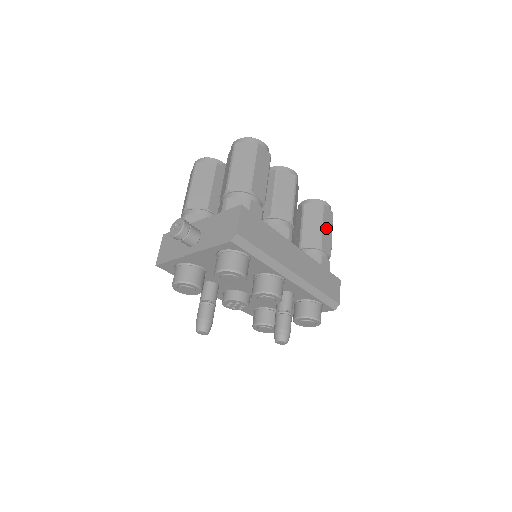
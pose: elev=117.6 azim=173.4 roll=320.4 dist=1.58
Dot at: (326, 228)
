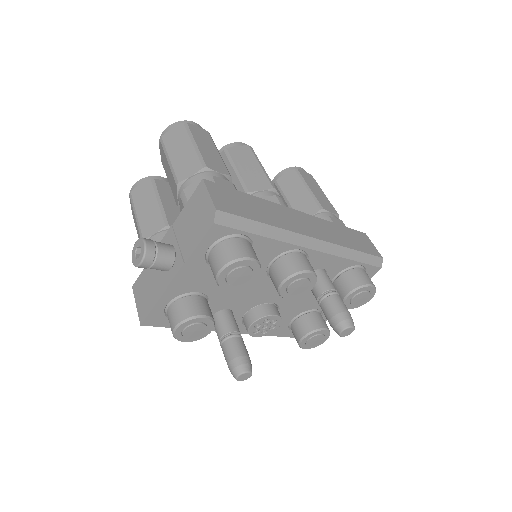
Dot at: (315, 190)
